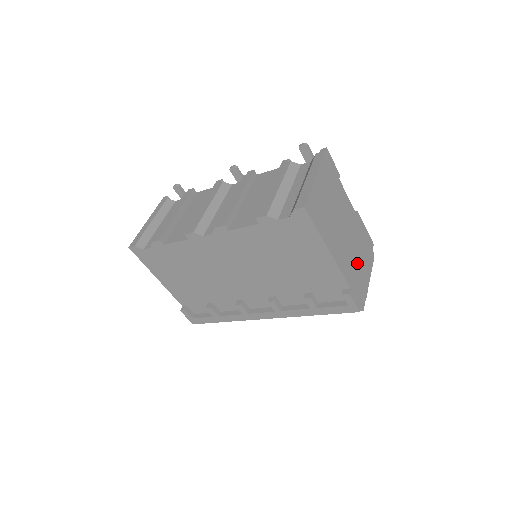
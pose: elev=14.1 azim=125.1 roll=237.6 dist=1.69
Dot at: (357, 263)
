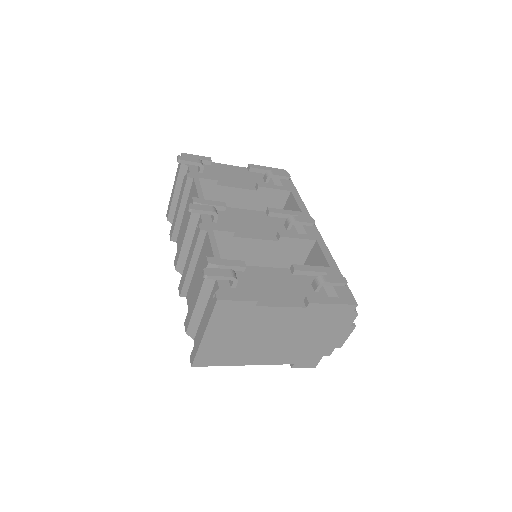
Dot at: (309, 342)
